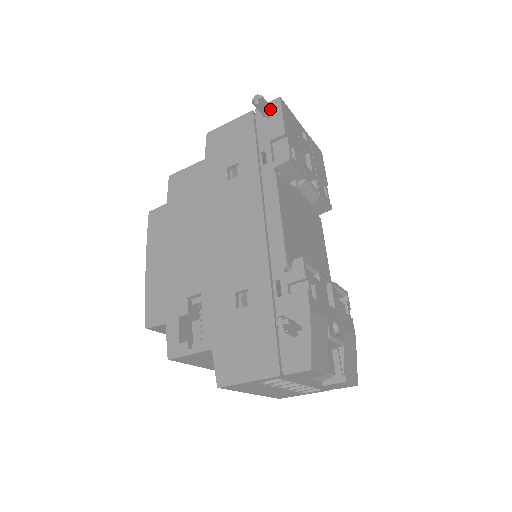
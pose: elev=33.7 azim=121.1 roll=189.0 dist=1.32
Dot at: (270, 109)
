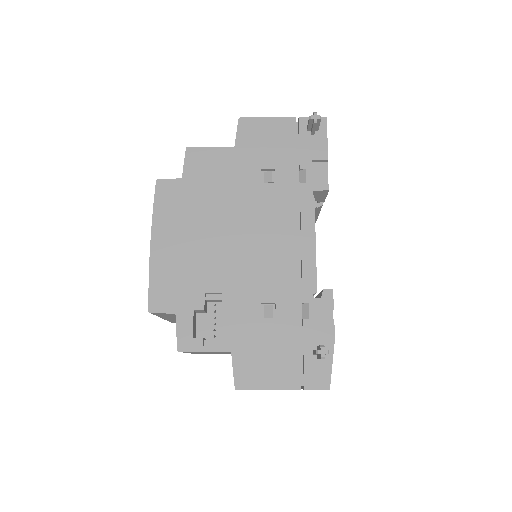
Dot at: (318, 128)
